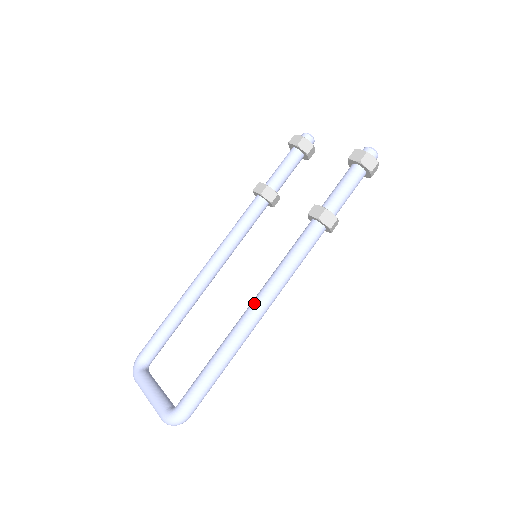
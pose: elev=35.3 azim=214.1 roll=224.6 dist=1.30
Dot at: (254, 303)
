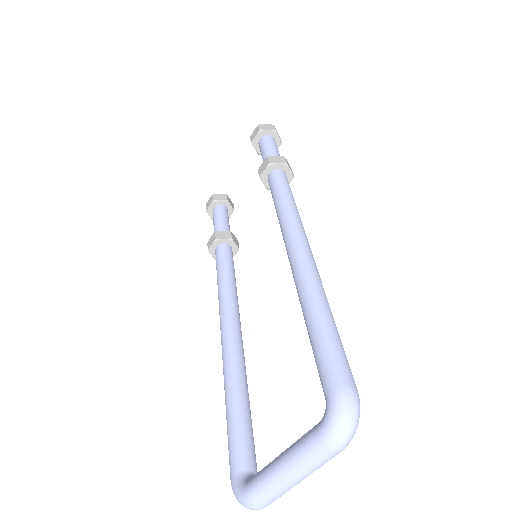
Dot at: (288, 243)
